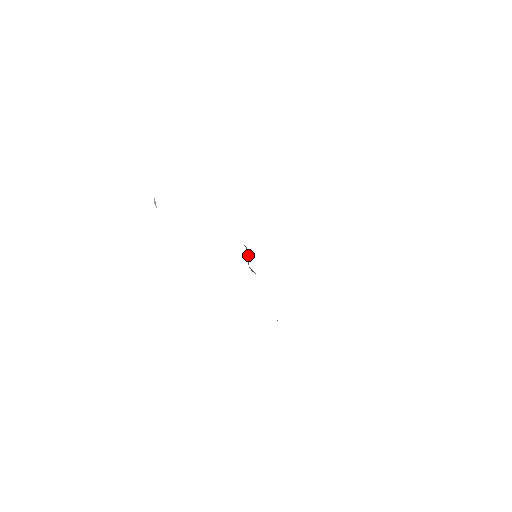
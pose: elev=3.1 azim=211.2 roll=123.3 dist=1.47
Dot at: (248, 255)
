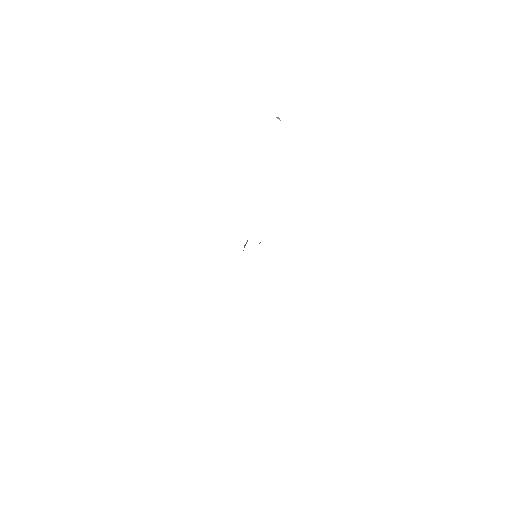
Dot at: occluded
